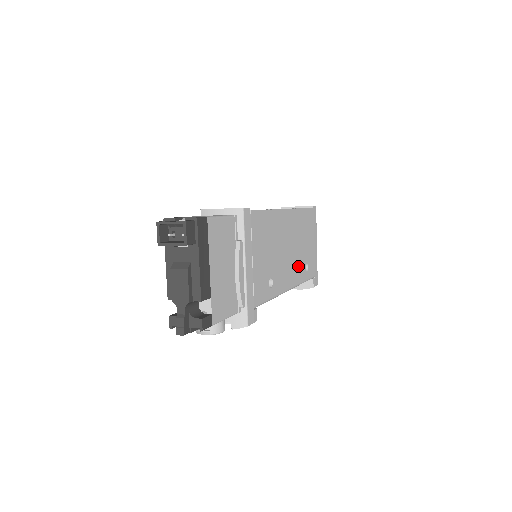
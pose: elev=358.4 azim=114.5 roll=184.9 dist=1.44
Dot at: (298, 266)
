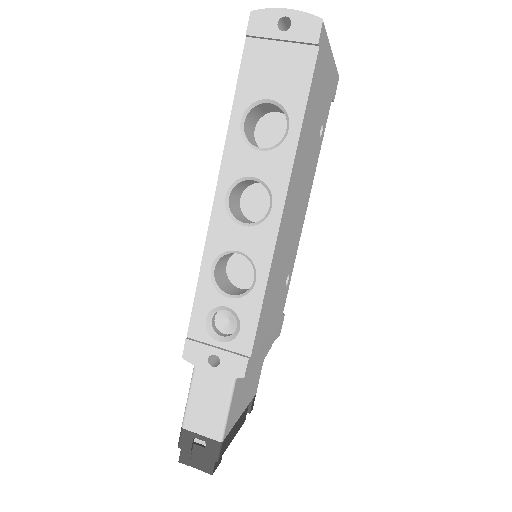
Dot at: (310, 171)
